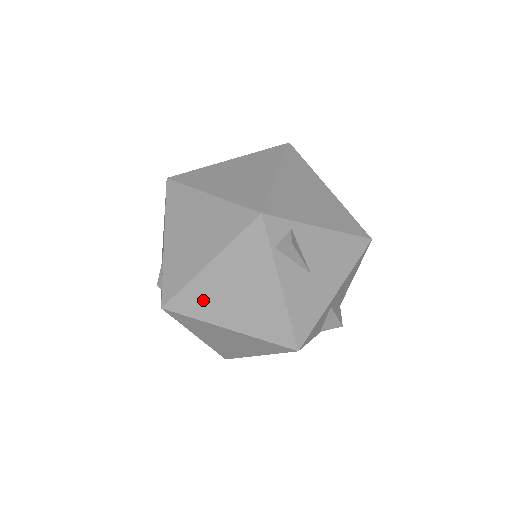
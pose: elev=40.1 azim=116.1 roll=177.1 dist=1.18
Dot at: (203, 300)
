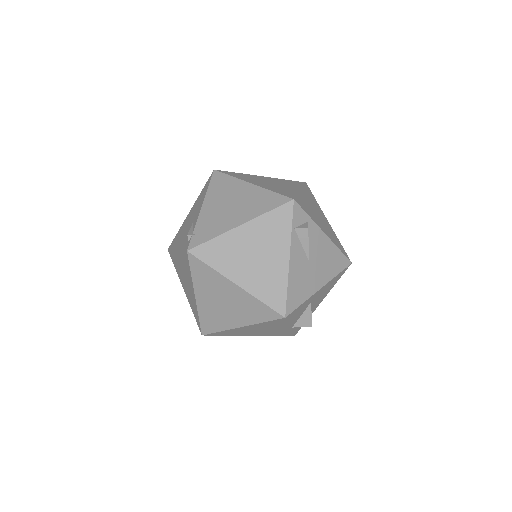
Dot at: (224, 253)
